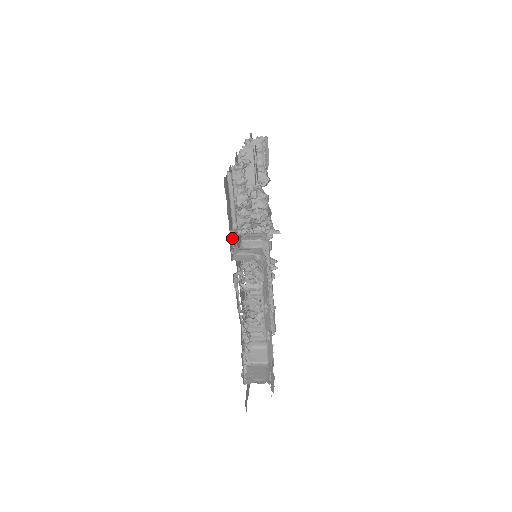
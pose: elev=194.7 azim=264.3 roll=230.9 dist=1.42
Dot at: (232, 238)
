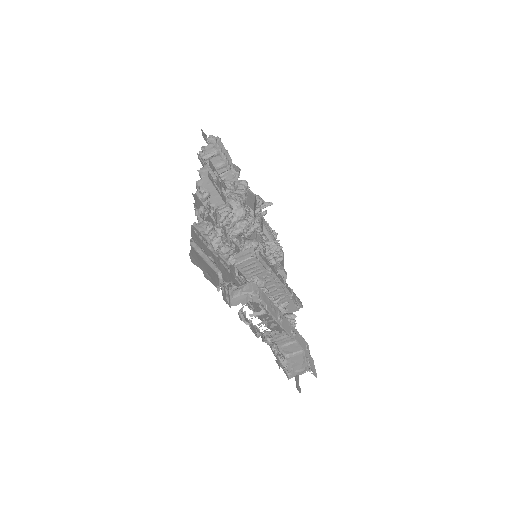
Dot at: (222, 287)
